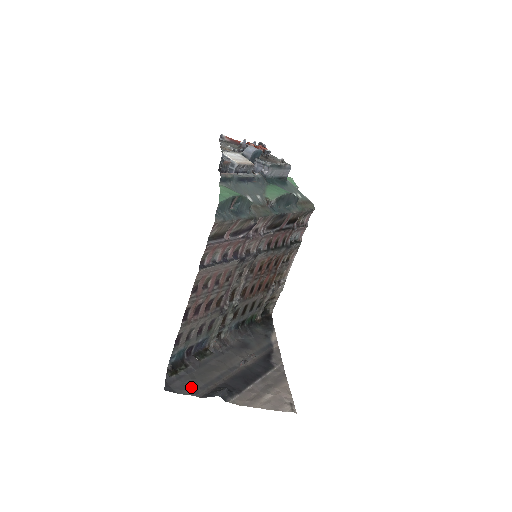
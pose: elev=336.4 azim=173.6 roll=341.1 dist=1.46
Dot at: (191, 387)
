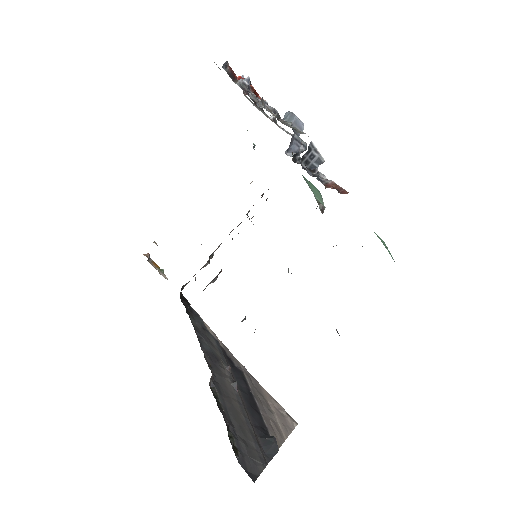
Dot at: (255, 457)
